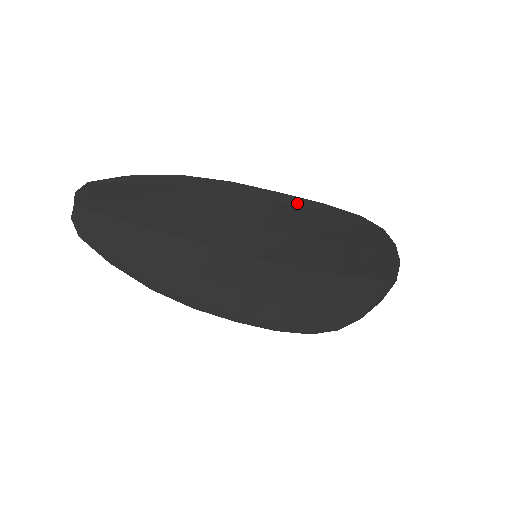
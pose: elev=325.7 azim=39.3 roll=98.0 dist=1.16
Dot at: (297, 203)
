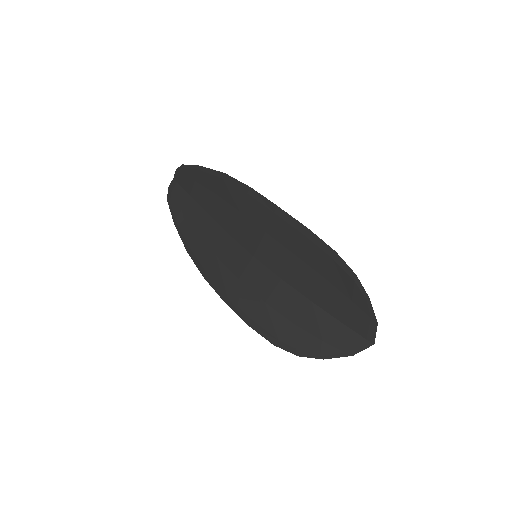
Dot at: (288, 220)
